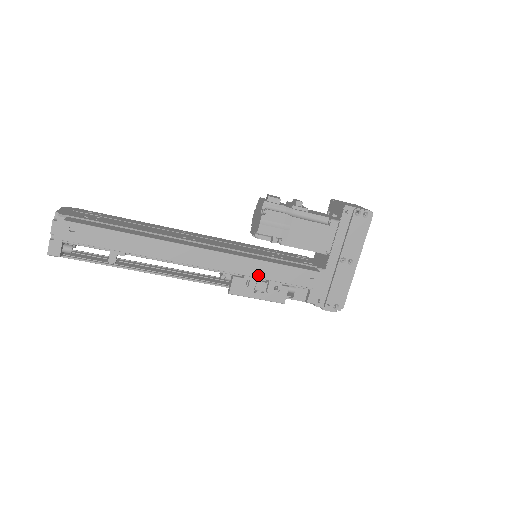
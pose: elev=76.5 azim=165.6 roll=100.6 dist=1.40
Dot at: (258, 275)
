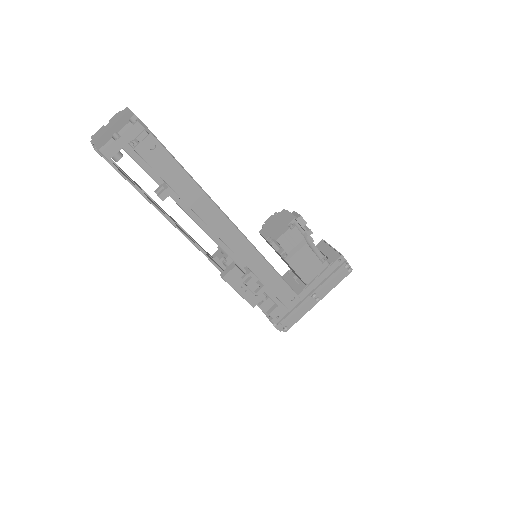
Dot at: (261, 277)
